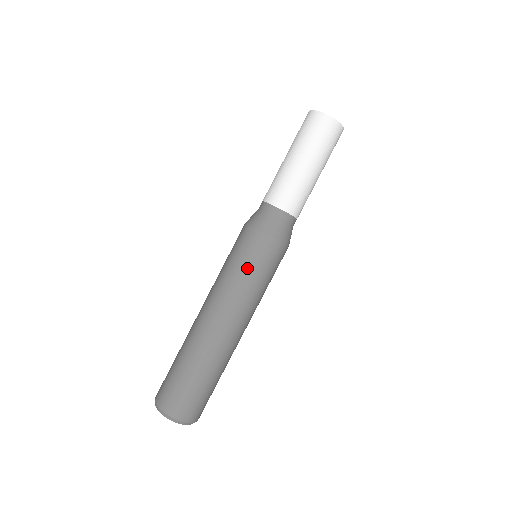
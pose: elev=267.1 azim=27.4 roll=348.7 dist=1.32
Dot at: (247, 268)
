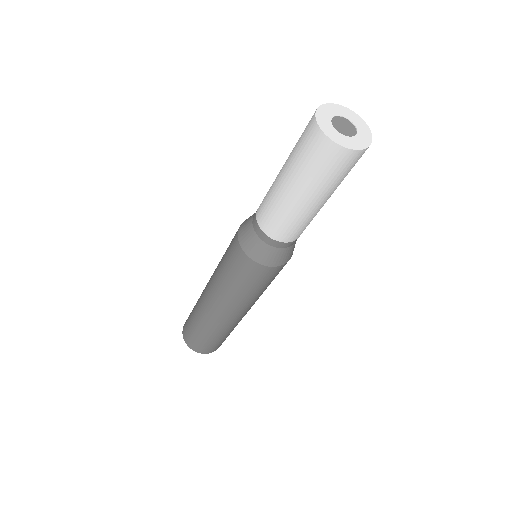
Dot at: (268, 285)
